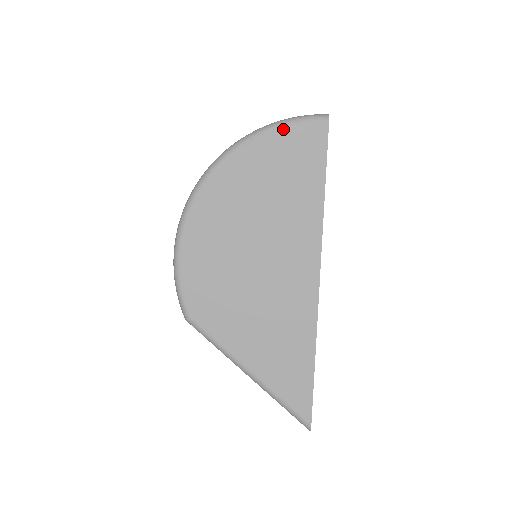
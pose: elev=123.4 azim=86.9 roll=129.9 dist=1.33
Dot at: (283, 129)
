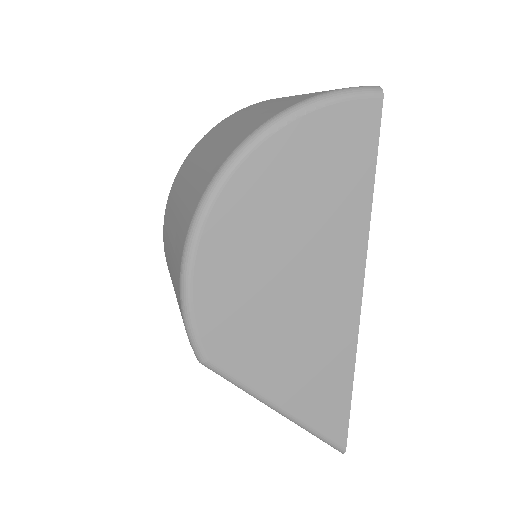
Dot at: (327, 108)
